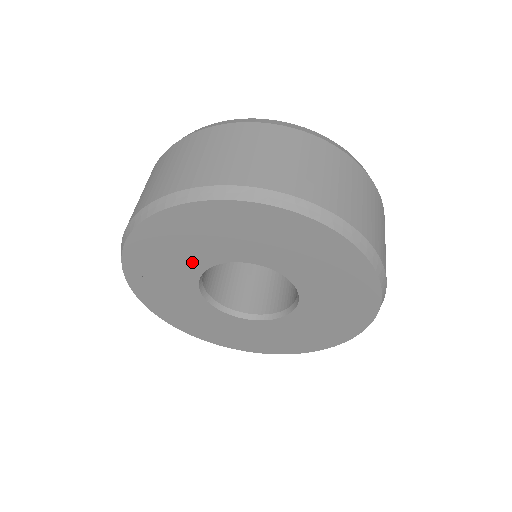
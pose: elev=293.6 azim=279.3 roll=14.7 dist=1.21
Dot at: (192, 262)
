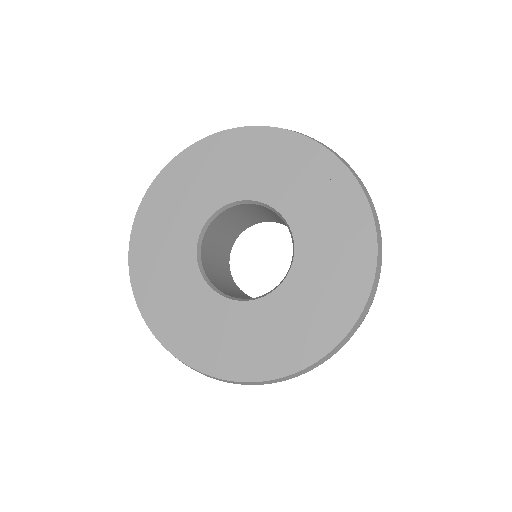
Dot at: (234, 186)
